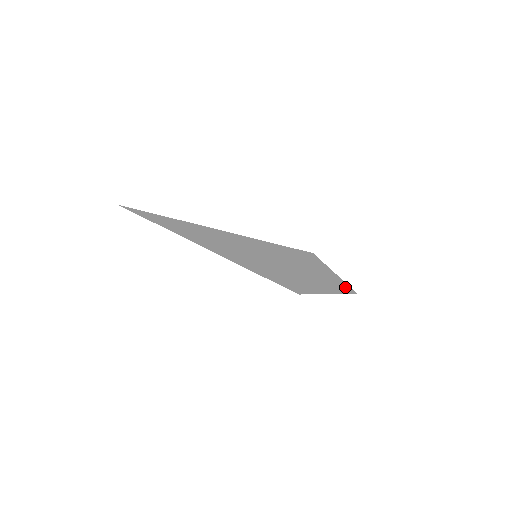
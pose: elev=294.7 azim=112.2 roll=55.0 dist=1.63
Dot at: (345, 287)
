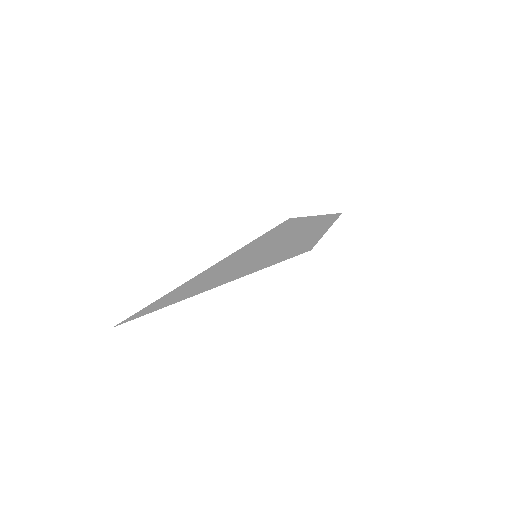
Dot at: (332, 217)
